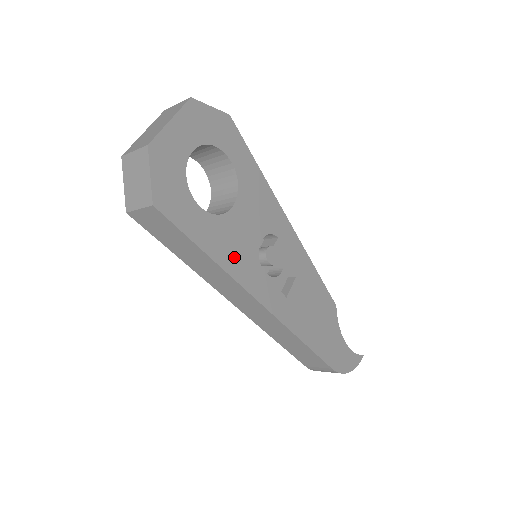
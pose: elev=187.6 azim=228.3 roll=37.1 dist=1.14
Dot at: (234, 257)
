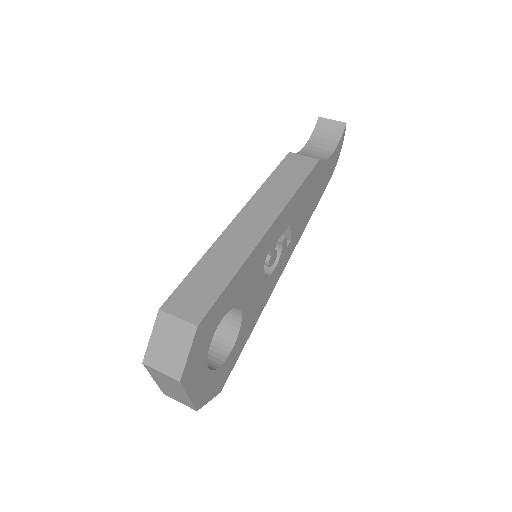
Dot at: (259, 307)
